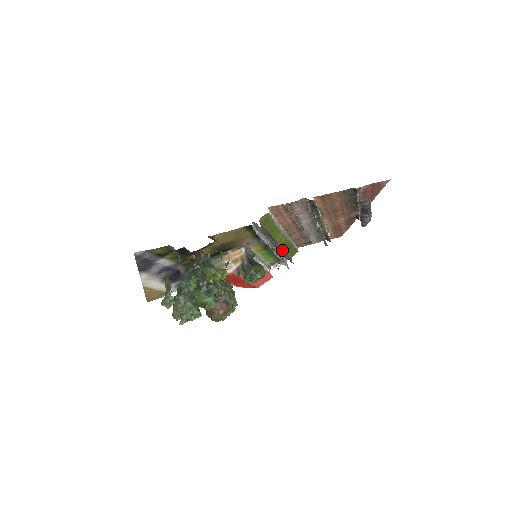
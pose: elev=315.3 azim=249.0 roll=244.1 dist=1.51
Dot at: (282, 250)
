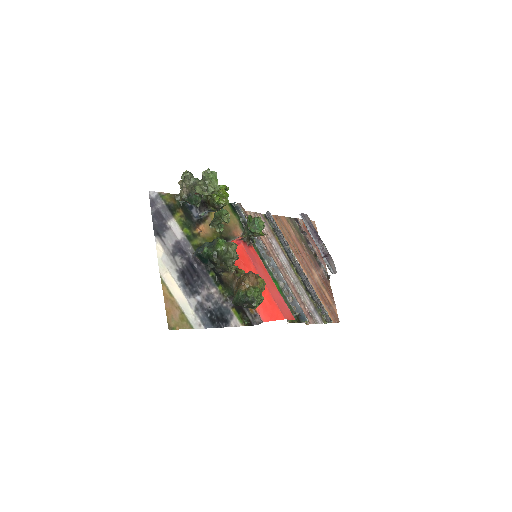
Dot at: occluded
